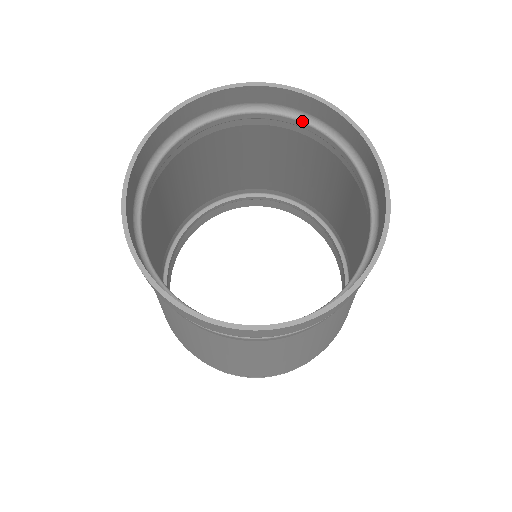
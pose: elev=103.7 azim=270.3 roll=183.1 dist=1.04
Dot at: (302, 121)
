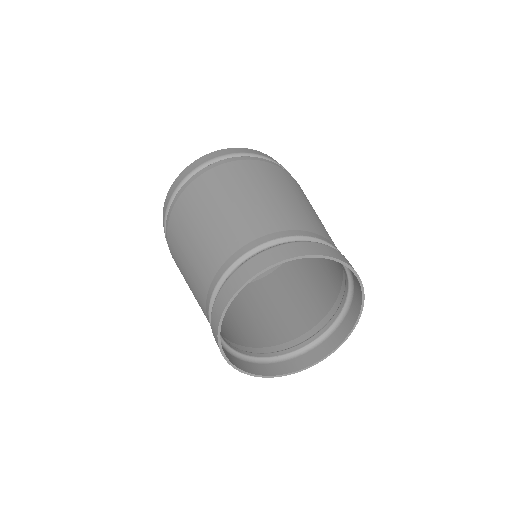
Dot at: occluded
